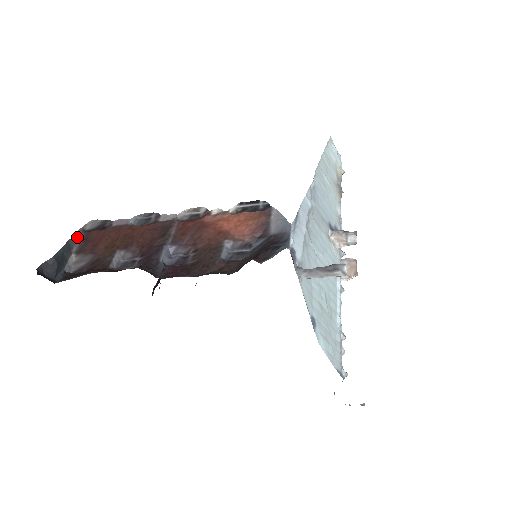
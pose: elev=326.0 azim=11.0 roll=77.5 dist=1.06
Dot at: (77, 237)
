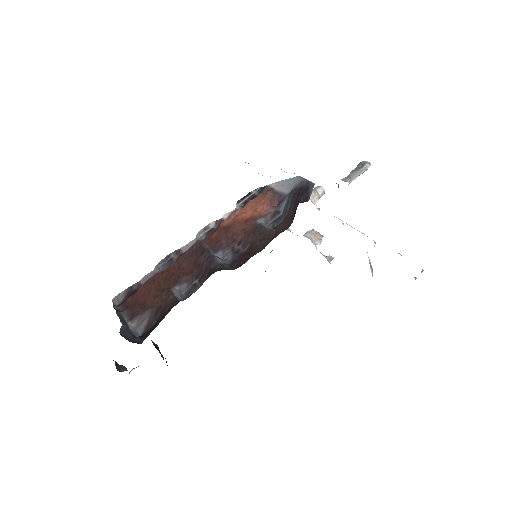
Dot at: (118, 311)
